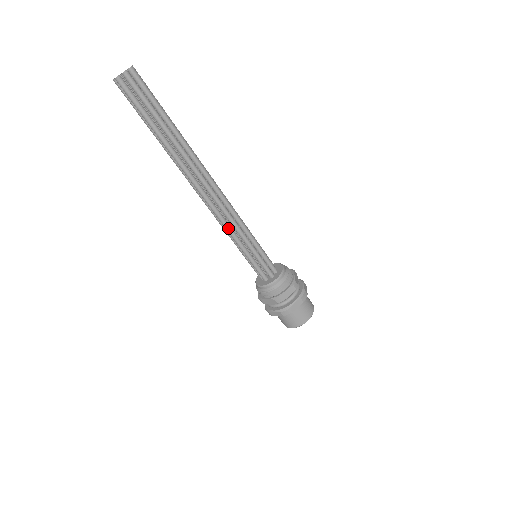
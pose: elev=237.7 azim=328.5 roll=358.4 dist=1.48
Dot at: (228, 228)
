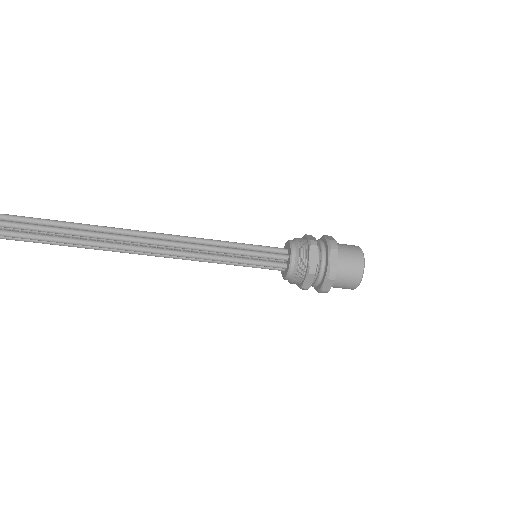
Dot at: (202, 256)
